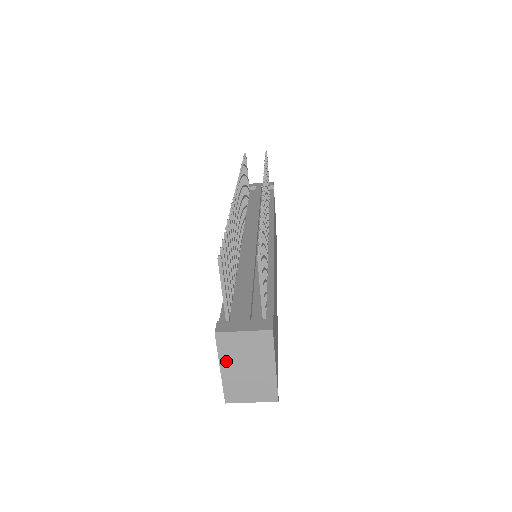
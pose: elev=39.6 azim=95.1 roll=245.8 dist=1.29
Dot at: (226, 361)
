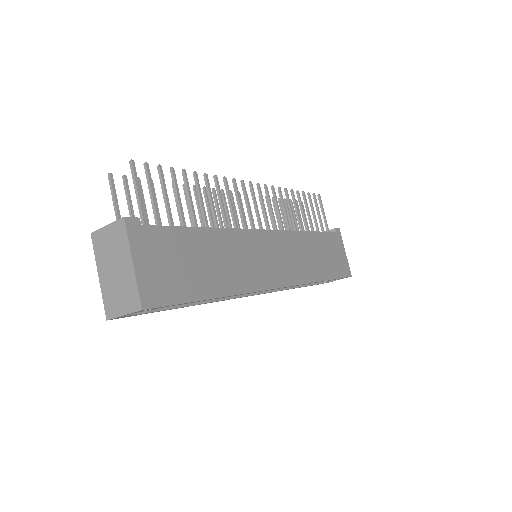
Dot at: (101, 265)
